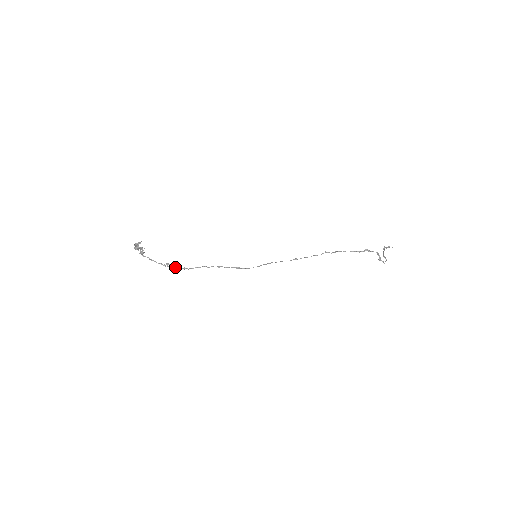
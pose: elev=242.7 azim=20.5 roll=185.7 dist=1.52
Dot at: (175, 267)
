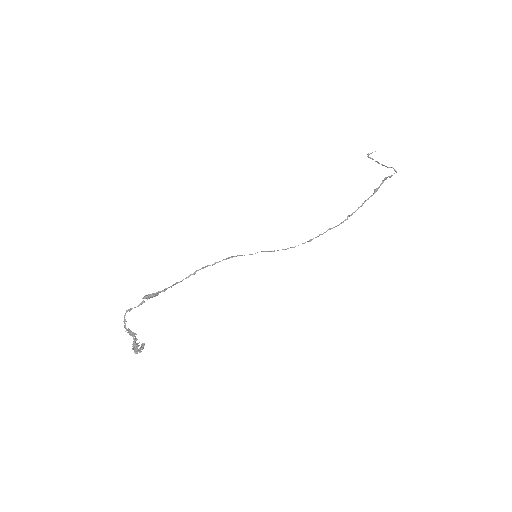
Dot at: (154, 294)
